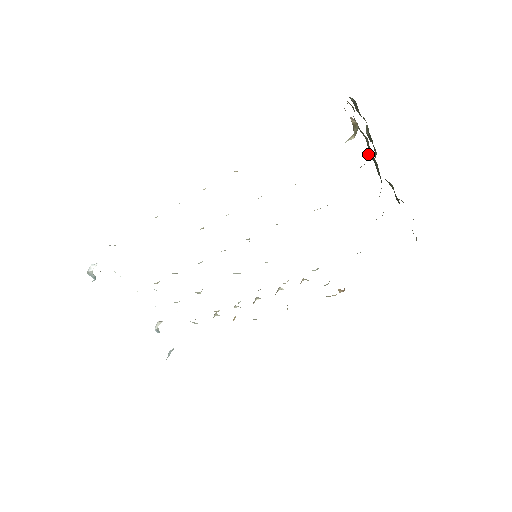
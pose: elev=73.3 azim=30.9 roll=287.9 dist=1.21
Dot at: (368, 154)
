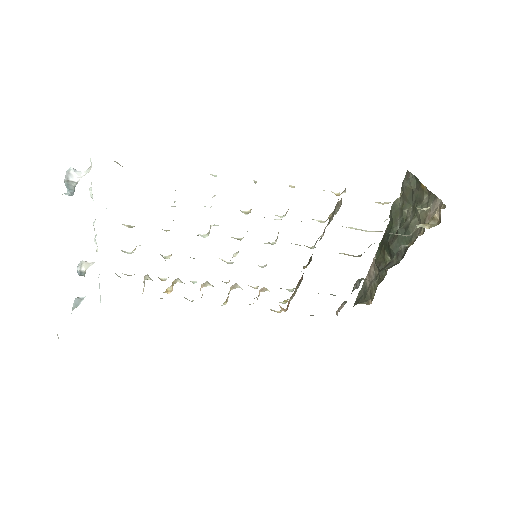
Dot at: (399, 229)
